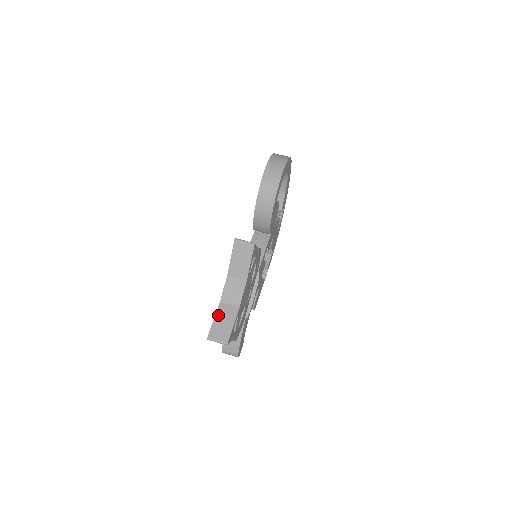
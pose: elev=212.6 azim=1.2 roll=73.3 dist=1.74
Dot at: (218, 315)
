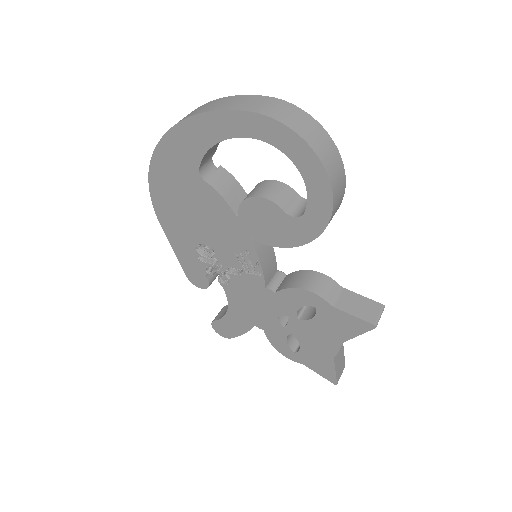
Dot at: (337, 366)
